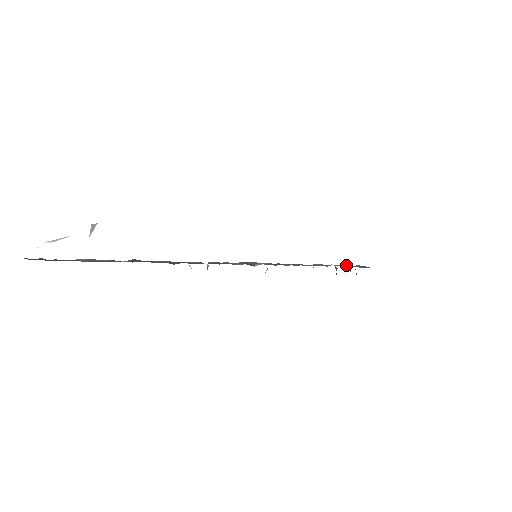
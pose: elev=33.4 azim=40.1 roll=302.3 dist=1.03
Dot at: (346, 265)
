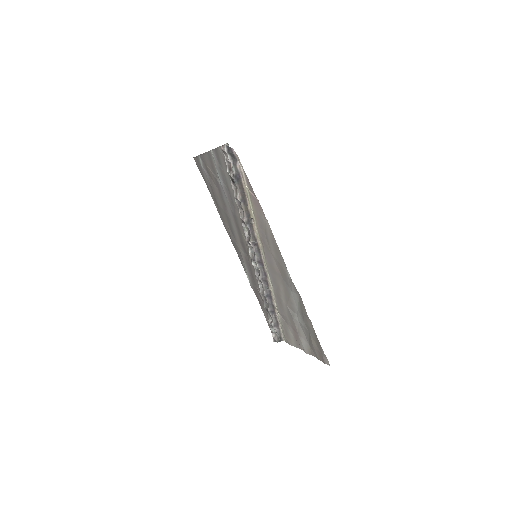
Dot at: occluded
